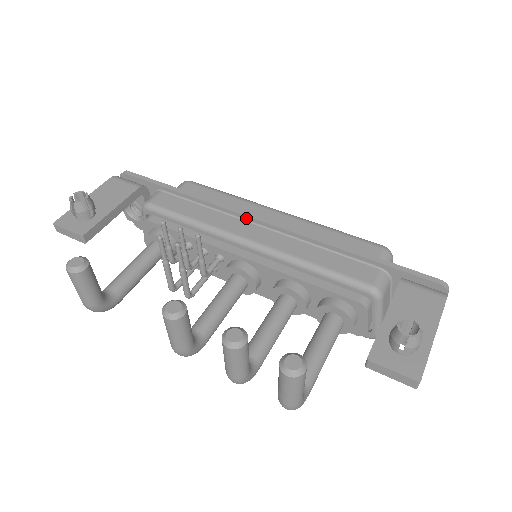
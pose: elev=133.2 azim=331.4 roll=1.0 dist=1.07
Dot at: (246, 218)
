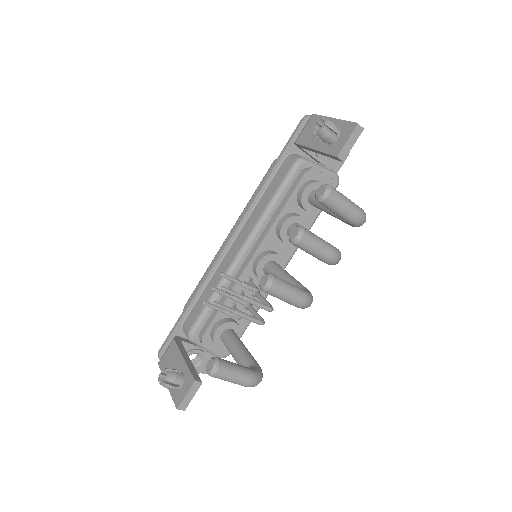
Dot at: (224, 253)
